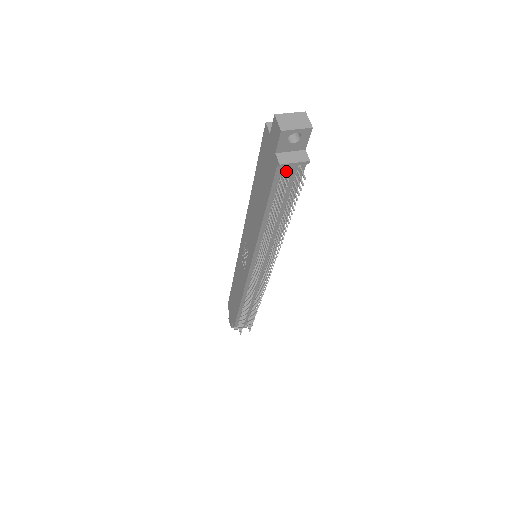
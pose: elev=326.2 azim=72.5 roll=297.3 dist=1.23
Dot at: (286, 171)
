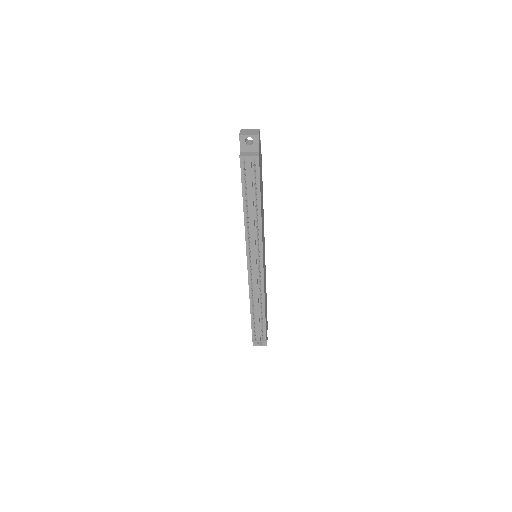
Dot at: (247, 164)
